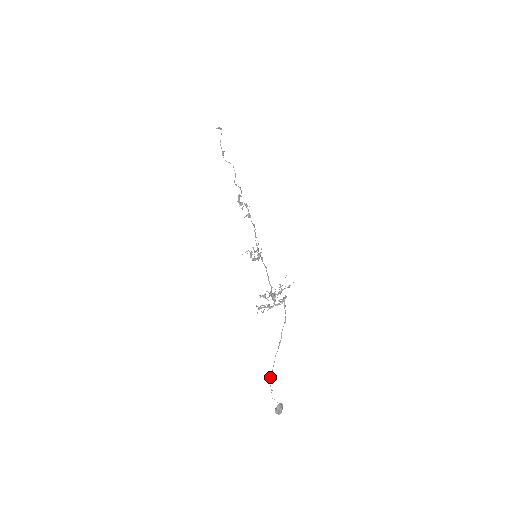
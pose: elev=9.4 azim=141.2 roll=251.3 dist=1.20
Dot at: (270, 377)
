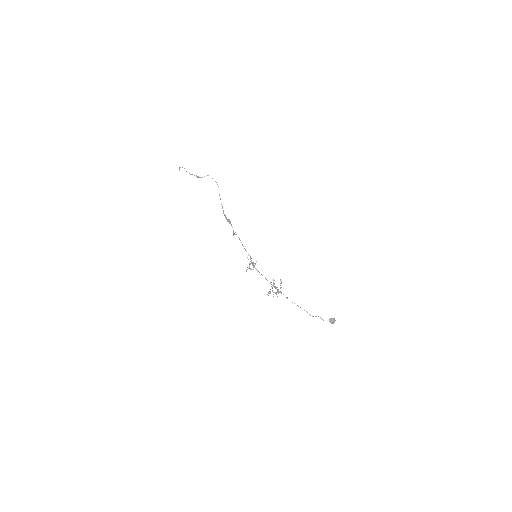
Dot at: (312, 316)
